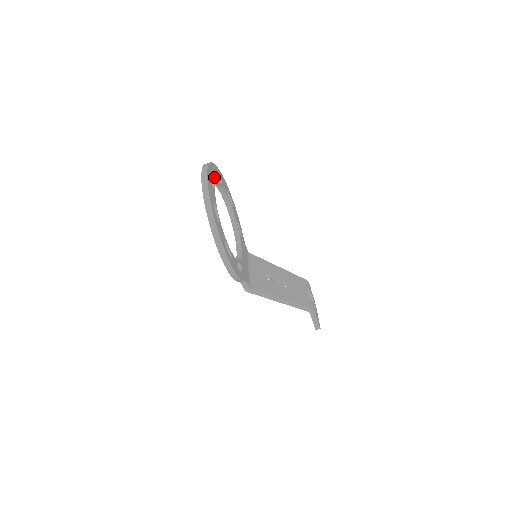
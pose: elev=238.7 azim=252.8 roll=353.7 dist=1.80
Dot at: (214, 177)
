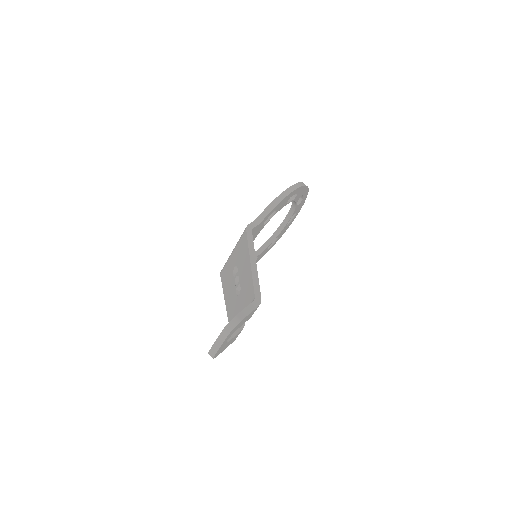
Dot at: (284, 229)
